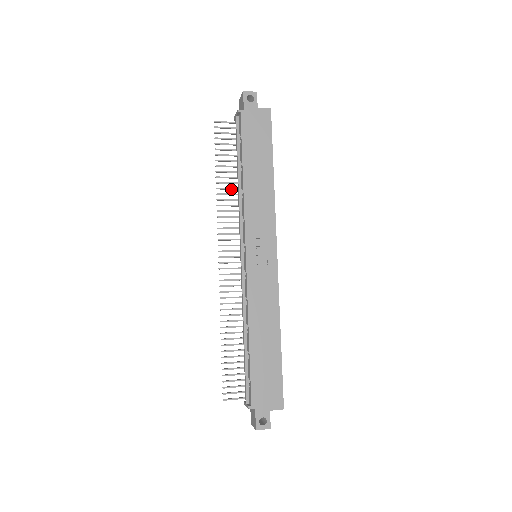
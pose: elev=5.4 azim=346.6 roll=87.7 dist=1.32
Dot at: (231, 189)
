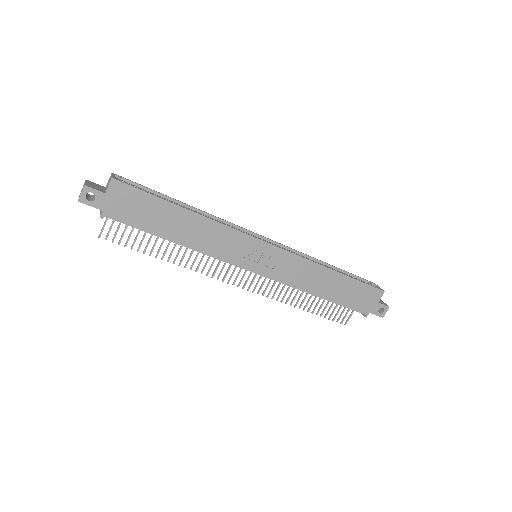
Dot at: (180, 250)
